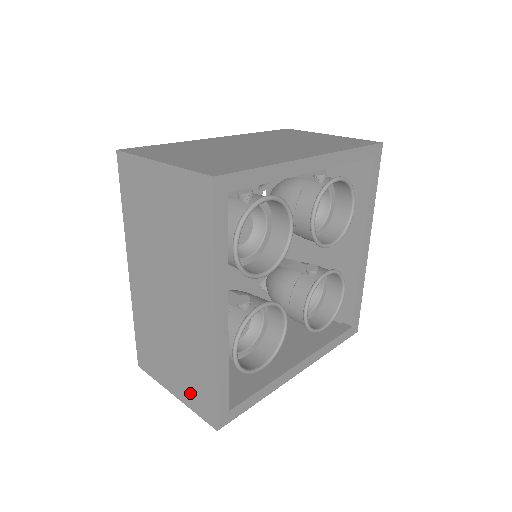
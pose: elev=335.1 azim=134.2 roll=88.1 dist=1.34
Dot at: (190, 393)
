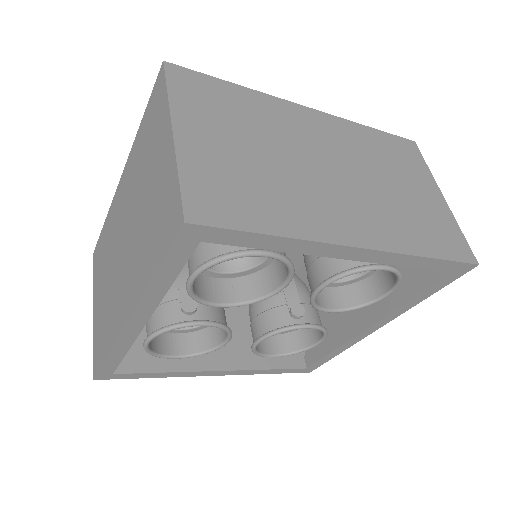
Dot at: (97, 330)
